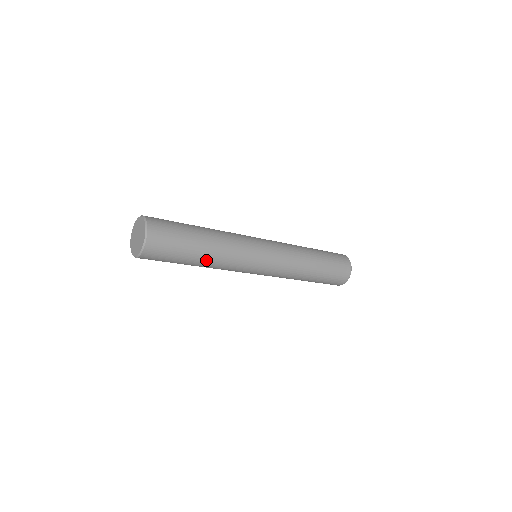
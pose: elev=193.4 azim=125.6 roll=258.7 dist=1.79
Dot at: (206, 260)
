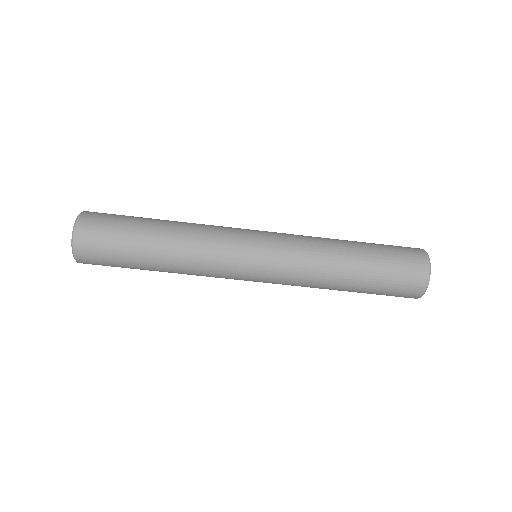
Dot at: (163, 250)
